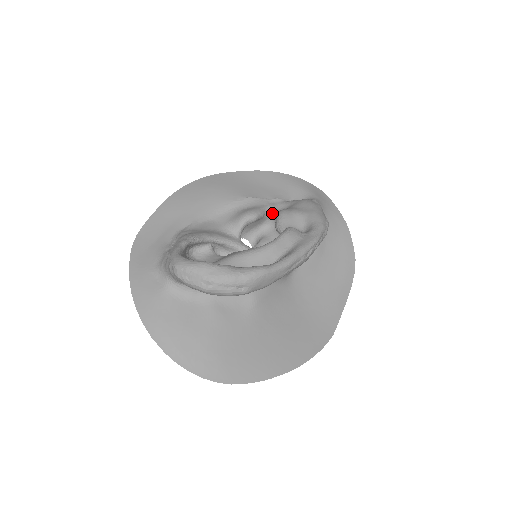
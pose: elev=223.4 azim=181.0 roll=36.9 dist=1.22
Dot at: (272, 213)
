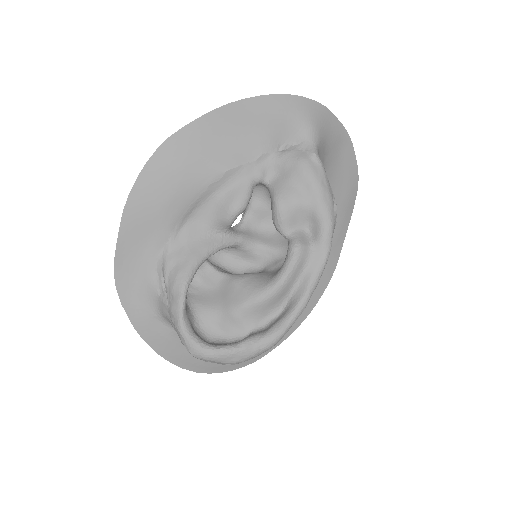
Dot at: (261, 183)
